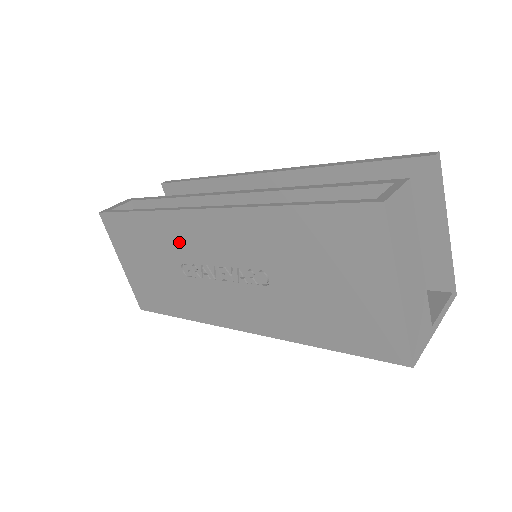
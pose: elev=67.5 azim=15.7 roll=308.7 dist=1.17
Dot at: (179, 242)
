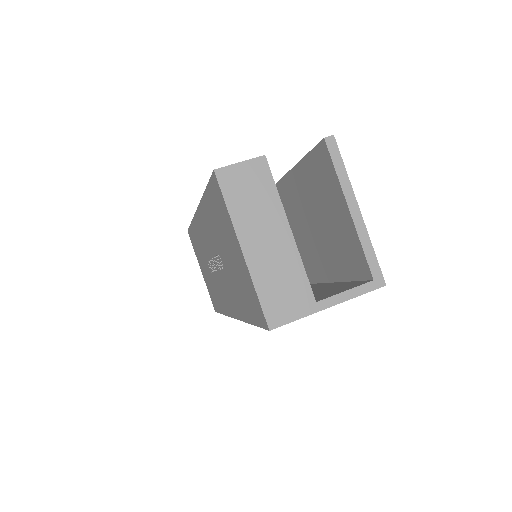
Dot at: (202, 243)
